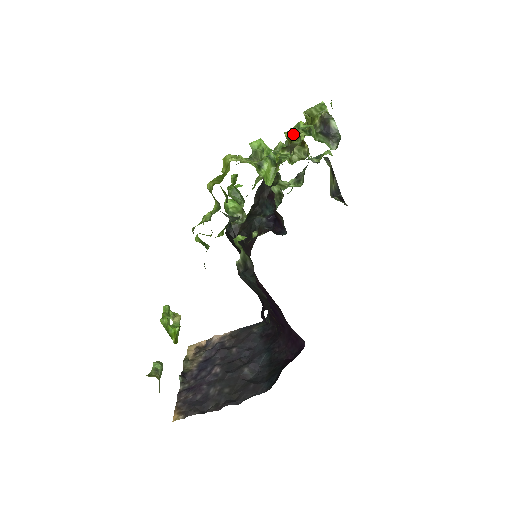
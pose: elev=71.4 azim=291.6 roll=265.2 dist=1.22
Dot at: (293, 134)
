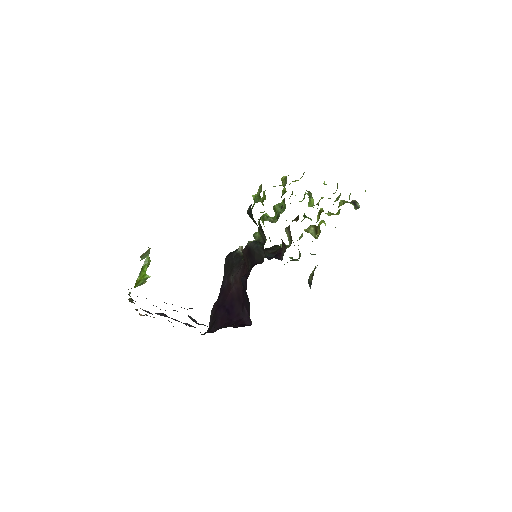
Dot at: occluded
